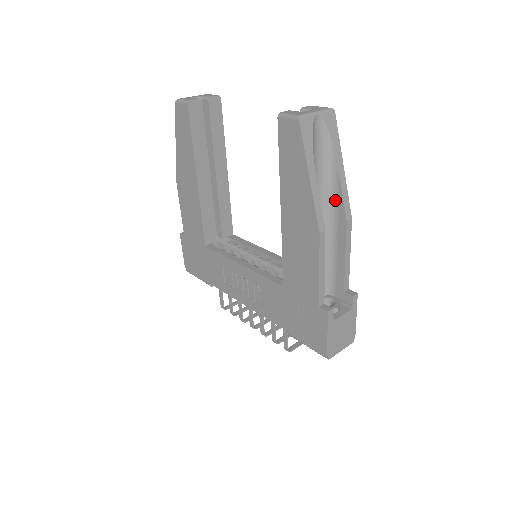
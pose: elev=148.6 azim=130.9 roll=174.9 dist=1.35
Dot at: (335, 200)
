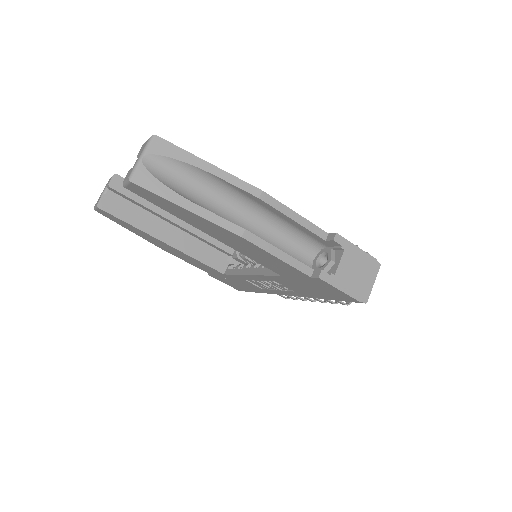
Dot at: (235, 191)
